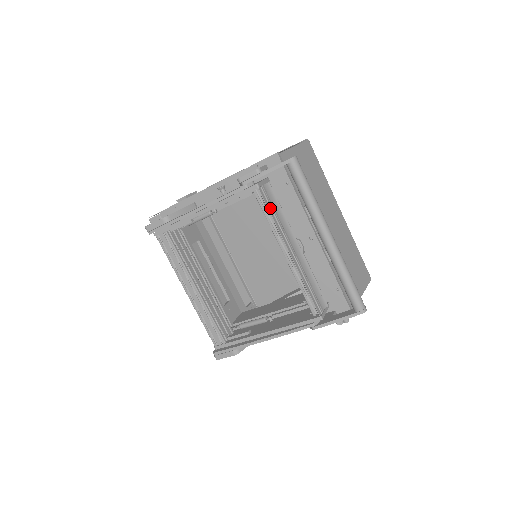
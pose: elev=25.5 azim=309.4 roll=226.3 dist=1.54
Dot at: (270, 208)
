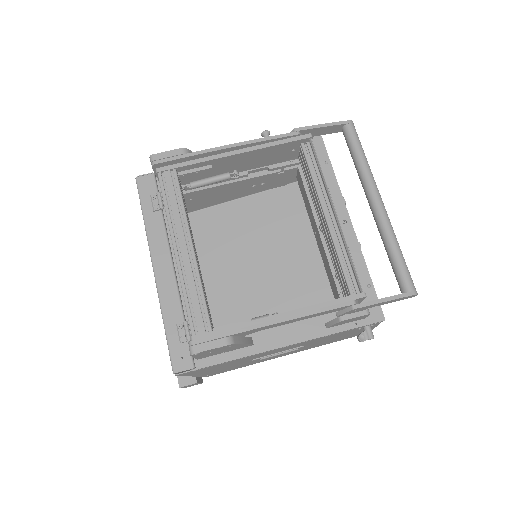
Dot at: (318, 163)
